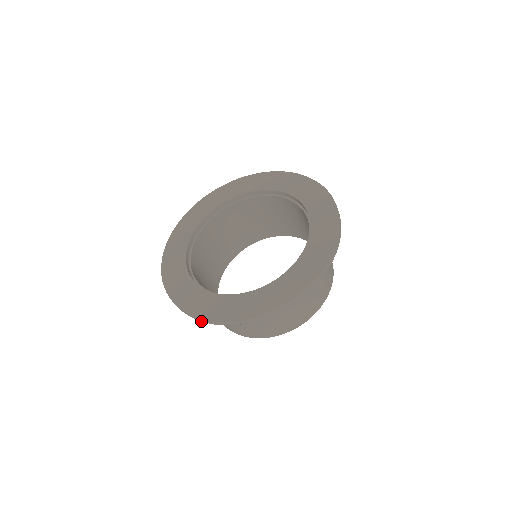
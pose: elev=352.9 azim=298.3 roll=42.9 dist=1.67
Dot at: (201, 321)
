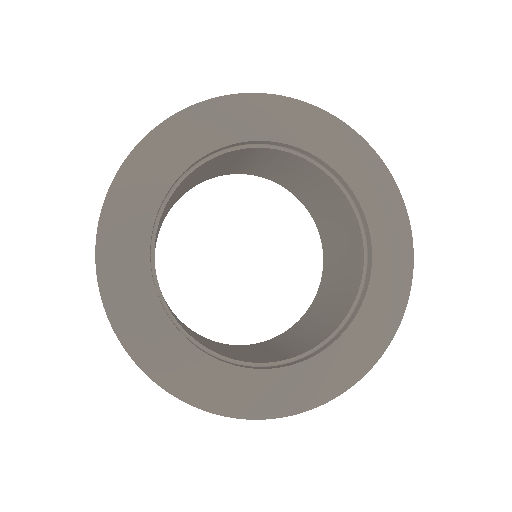
Dot at: (241, 416)
